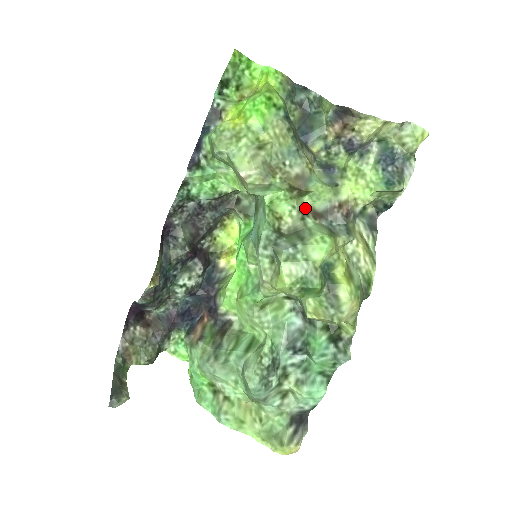
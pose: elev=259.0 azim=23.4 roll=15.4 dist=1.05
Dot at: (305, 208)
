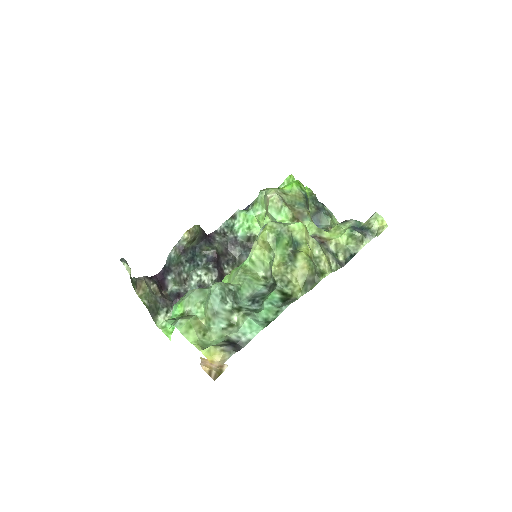
Dot at: occluded
